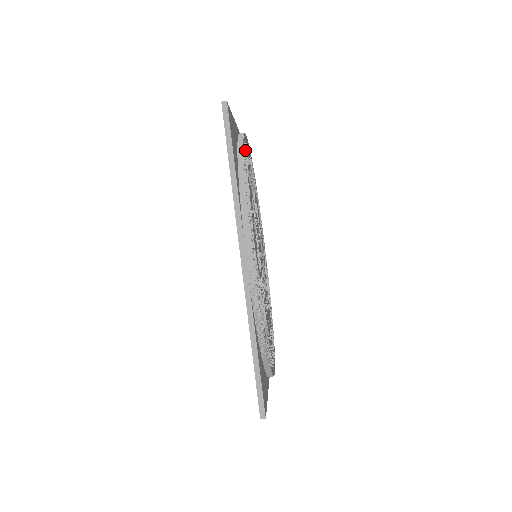
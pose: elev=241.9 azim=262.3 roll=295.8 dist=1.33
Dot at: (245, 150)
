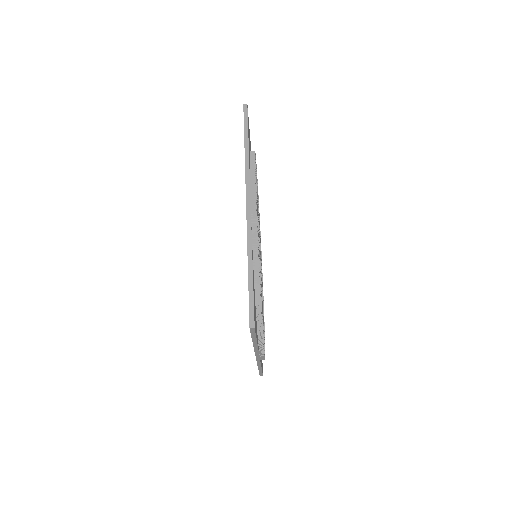
Dot at: occluded
